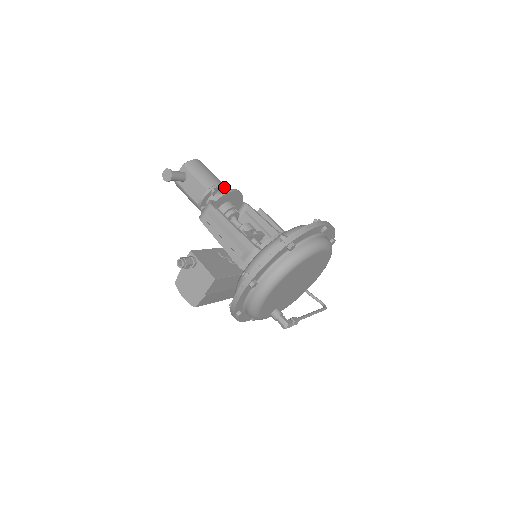
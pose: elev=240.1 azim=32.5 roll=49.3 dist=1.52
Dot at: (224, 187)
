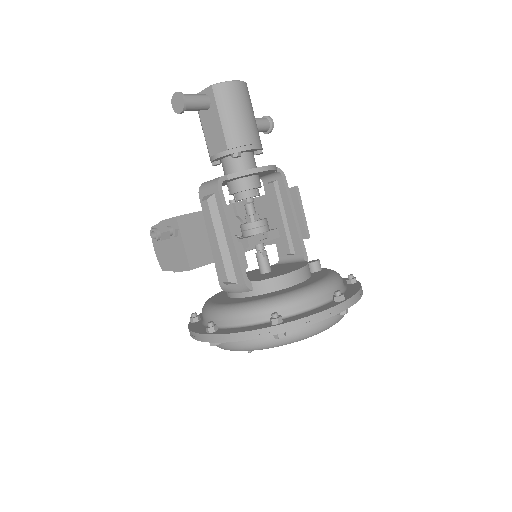
Dot at: (256, 148)
